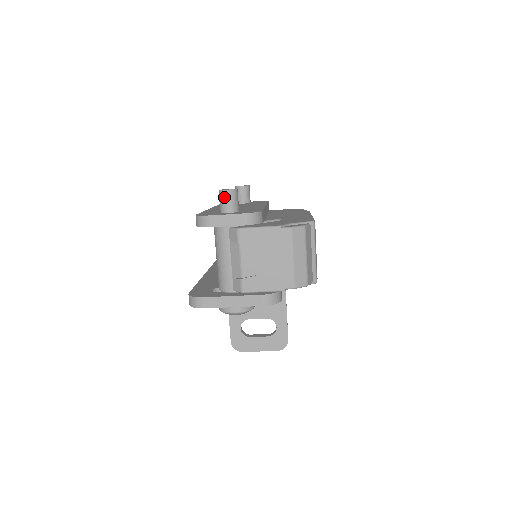
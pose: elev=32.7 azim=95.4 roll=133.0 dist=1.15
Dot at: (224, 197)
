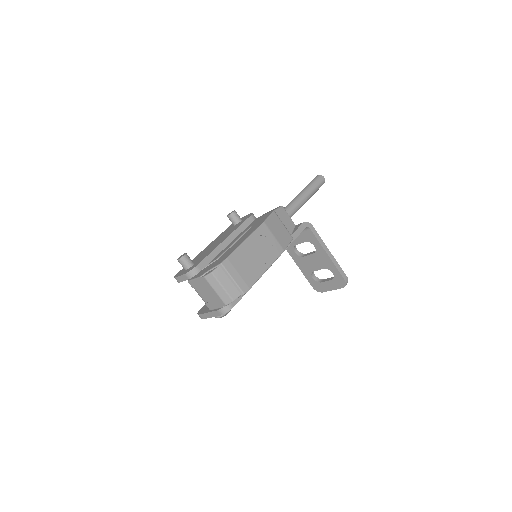
Dot at: (180, 263)
